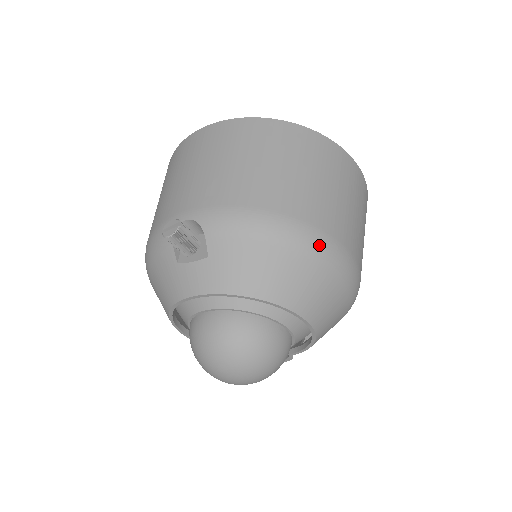
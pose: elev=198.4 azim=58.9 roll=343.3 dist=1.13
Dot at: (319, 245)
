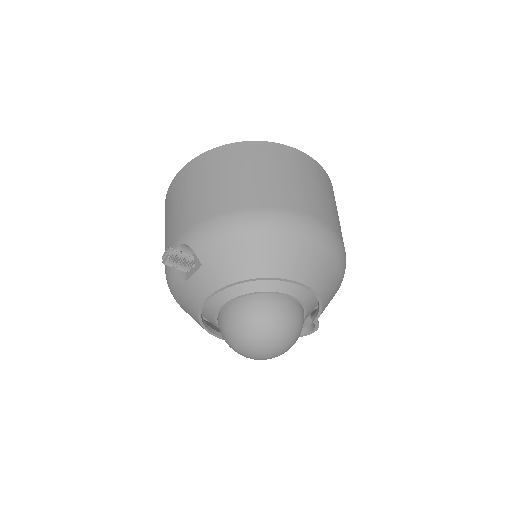
Dot at: (278, 219)
